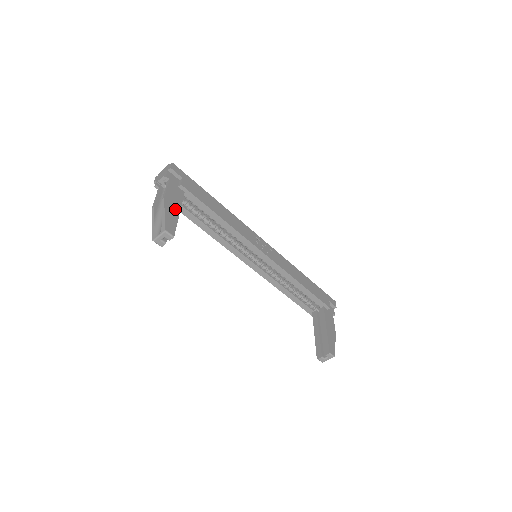
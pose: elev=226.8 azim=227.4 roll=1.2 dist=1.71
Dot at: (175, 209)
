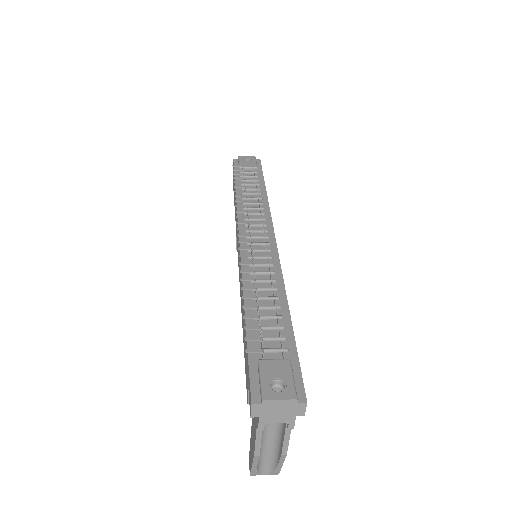
Dot at: occluded
